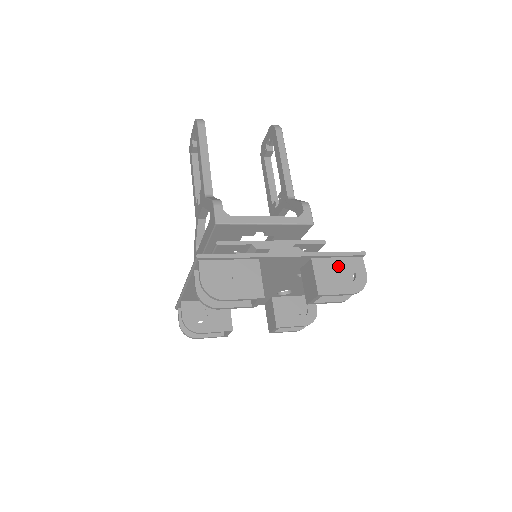
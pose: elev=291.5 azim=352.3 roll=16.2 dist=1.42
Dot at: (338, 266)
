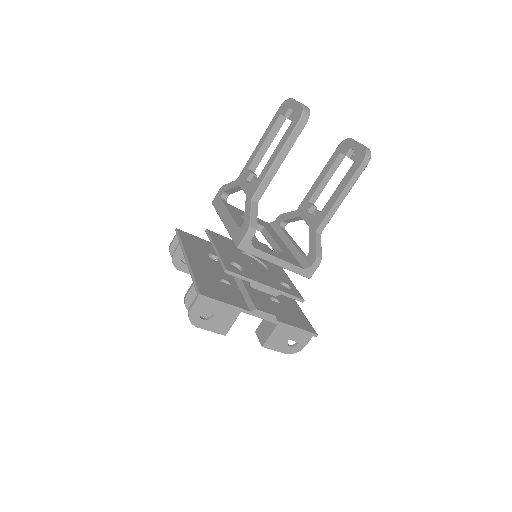
Dot at: (292, 334)
